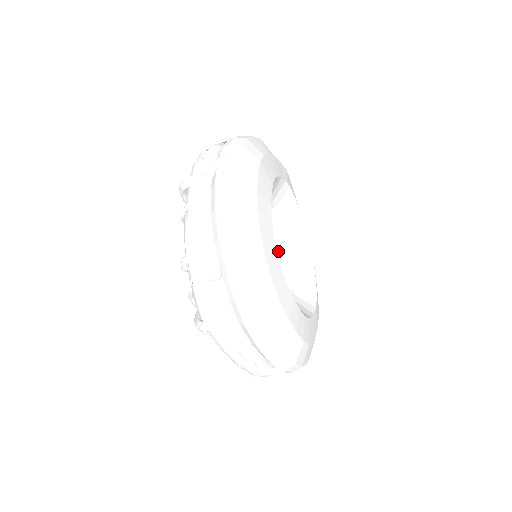
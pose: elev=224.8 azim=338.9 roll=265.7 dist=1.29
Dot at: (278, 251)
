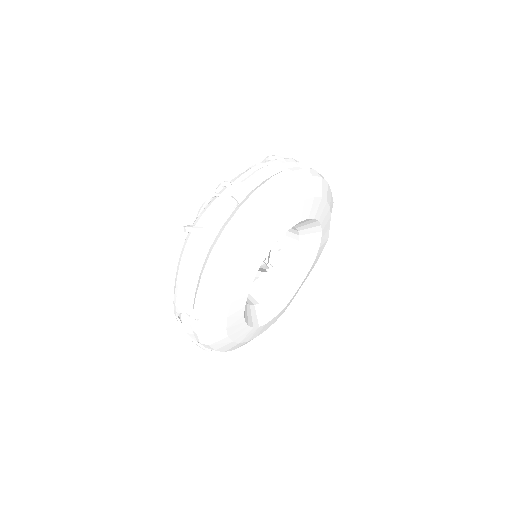
Dot at: (269, 278)
